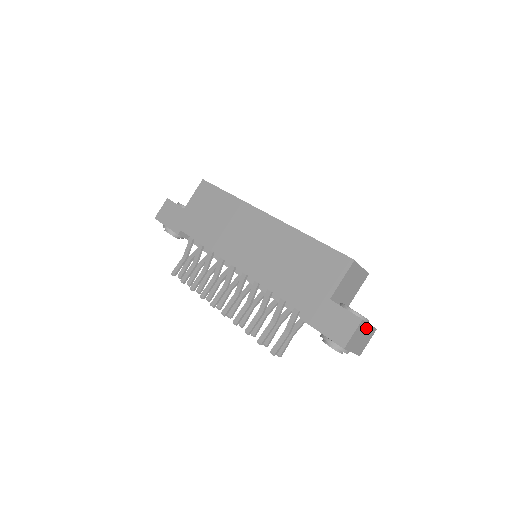
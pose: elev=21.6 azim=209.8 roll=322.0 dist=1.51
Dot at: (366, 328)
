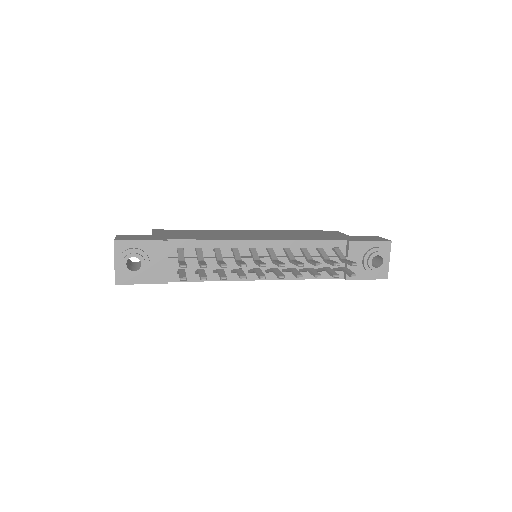
Dot at: occluded
